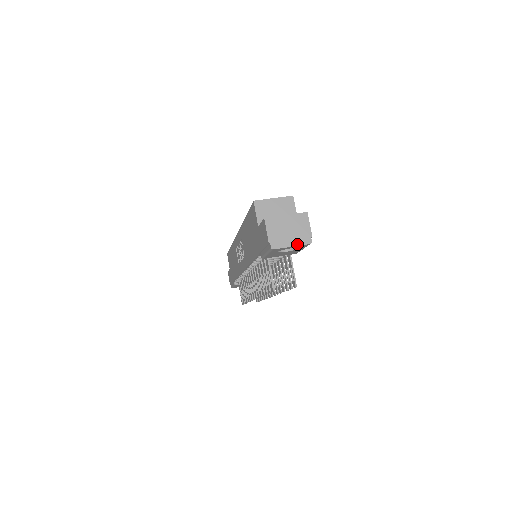
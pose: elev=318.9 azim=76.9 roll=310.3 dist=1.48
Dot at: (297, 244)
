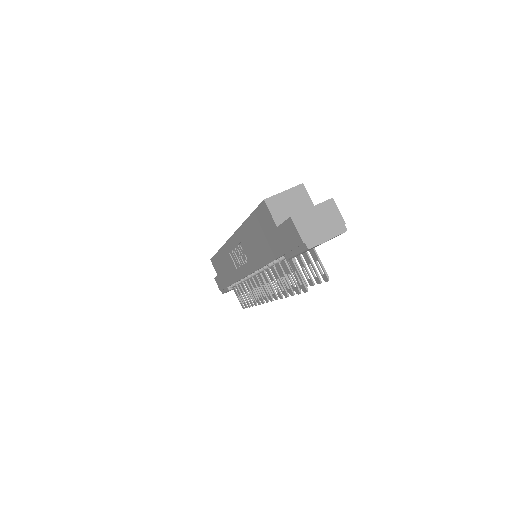
Dot at: (332, 236)
